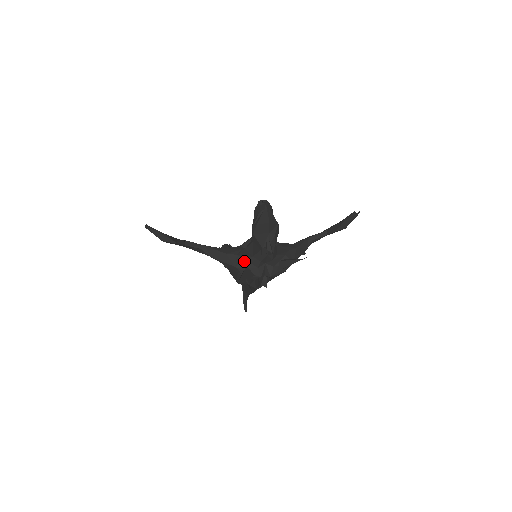
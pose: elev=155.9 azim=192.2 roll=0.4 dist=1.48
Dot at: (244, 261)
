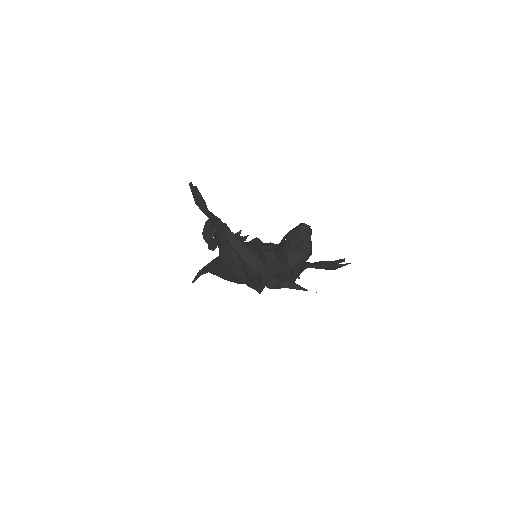
Dot at: (261, 266)
